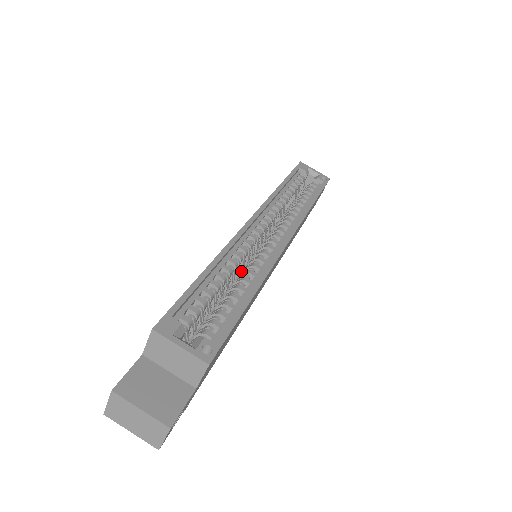
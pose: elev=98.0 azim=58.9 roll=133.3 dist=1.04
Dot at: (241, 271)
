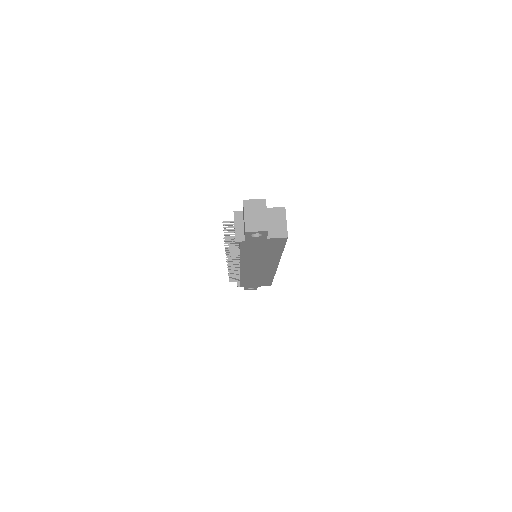
Dot at: occluded
